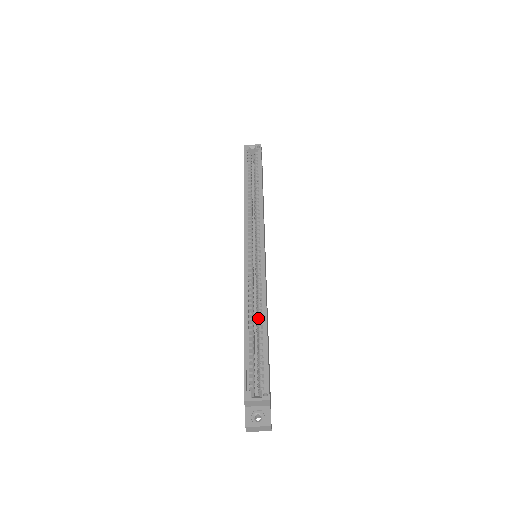
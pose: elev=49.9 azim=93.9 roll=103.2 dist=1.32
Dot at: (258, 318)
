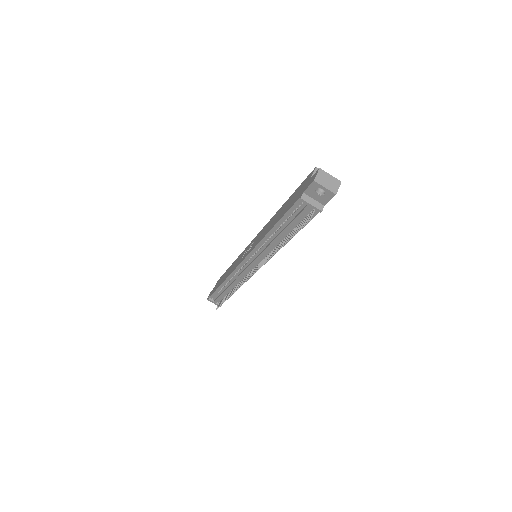
Dot at: occluded
